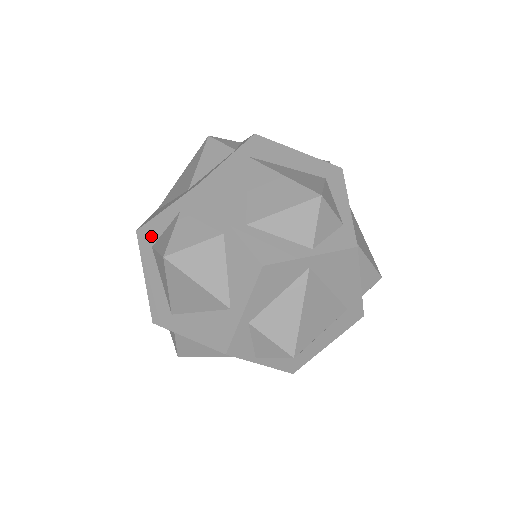
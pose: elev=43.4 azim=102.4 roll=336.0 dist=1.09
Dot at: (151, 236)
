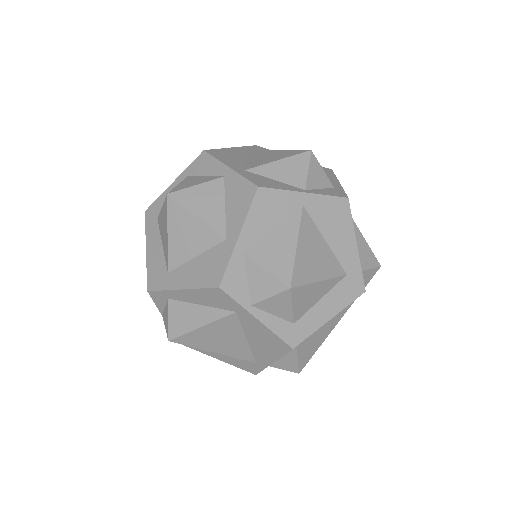
Dot at: (158, 209)
